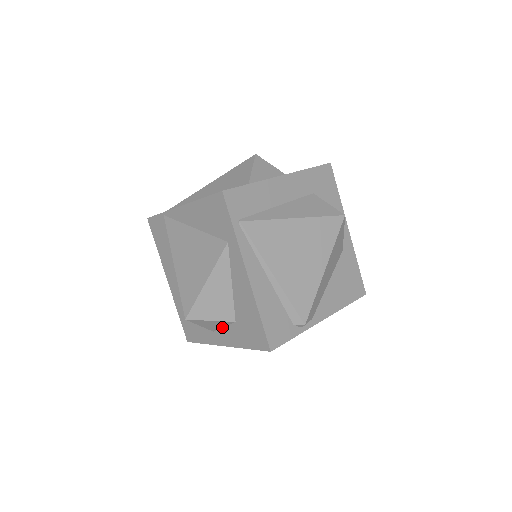
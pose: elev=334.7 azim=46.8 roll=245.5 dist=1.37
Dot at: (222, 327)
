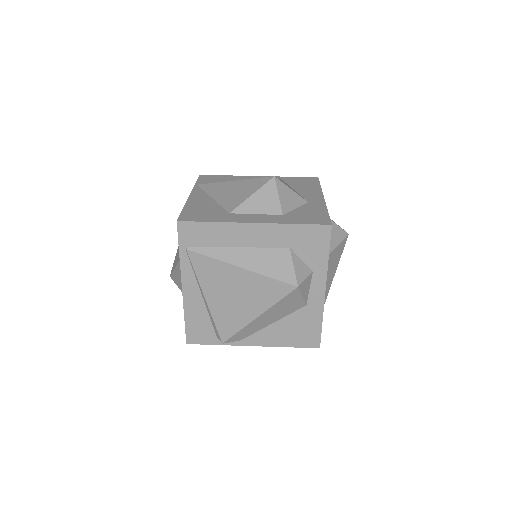
Dot at: occluded
